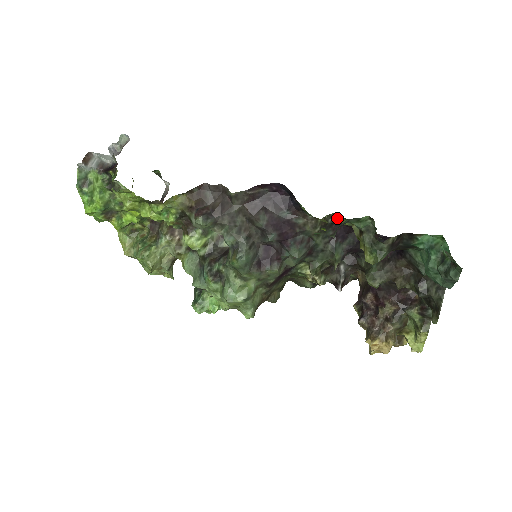
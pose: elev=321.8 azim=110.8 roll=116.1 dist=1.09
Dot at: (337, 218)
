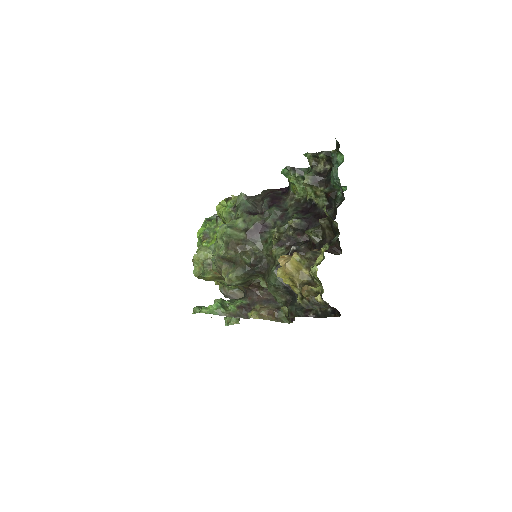
Dot at: (306, 199)
